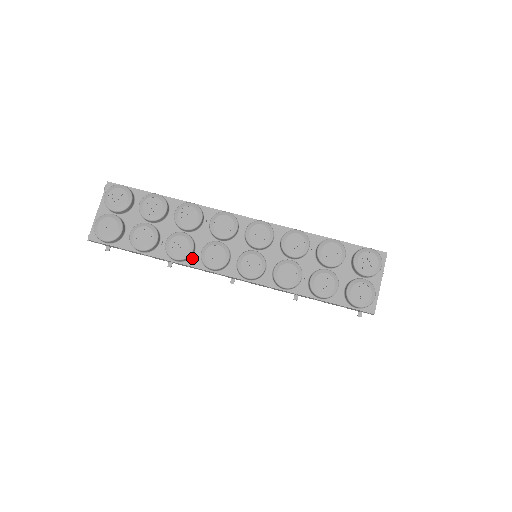
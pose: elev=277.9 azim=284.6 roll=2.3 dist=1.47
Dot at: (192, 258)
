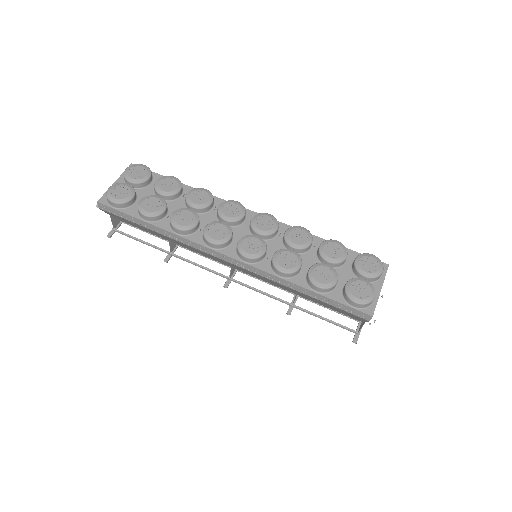
Dot at: (194, 234)
